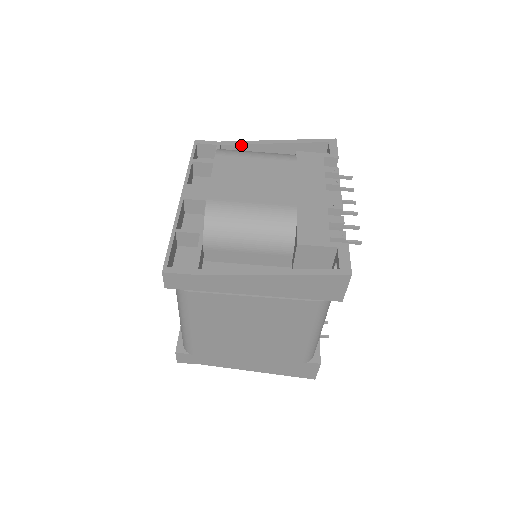
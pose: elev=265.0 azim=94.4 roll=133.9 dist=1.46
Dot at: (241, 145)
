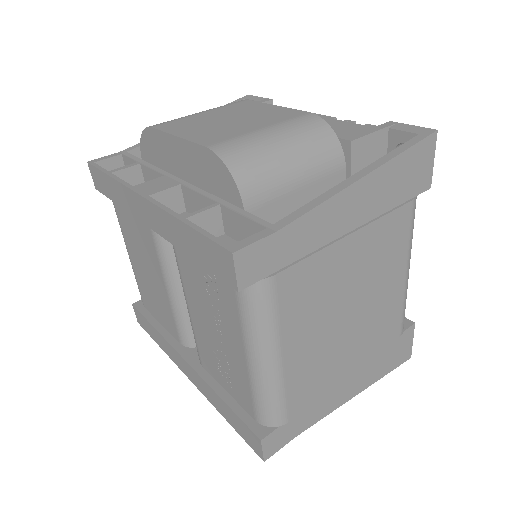
Dot at: occluded
